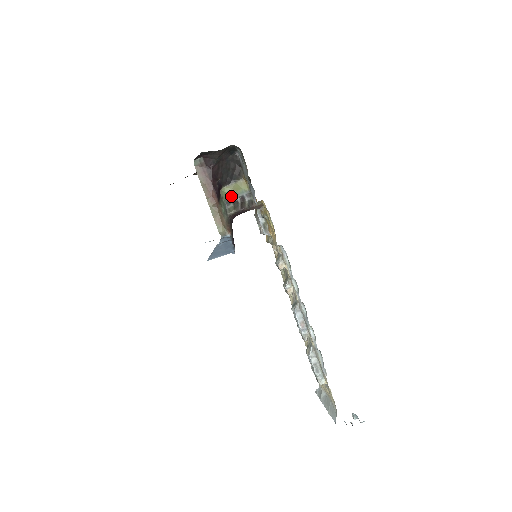
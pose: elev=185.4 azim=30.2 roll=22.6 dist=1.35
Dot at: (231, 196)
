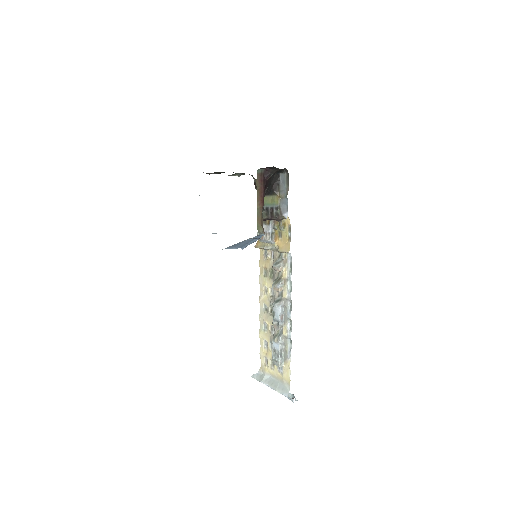
Dot at: (266, 205)
